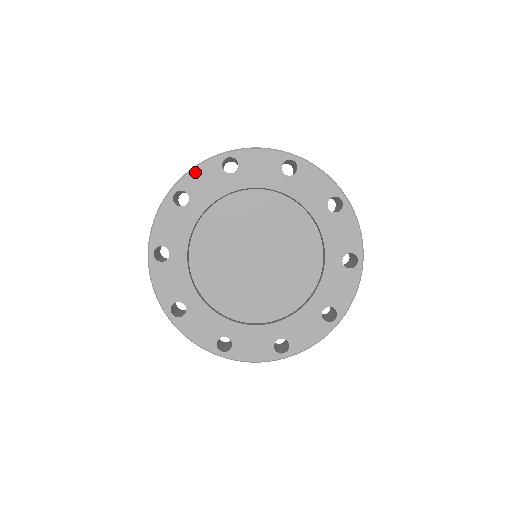
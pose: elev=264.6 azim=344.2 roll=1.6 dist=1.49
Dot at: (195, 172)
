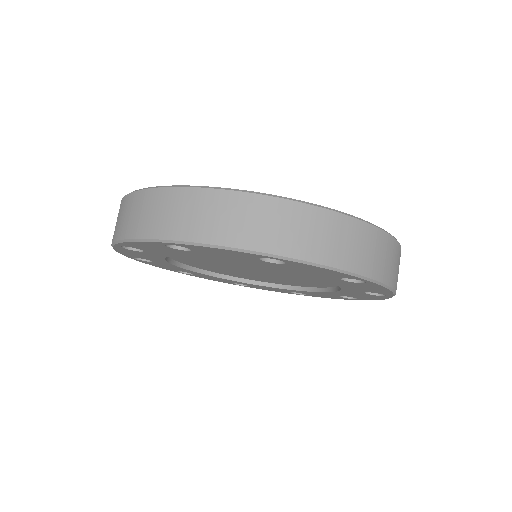
Dot at: (121, 252)
